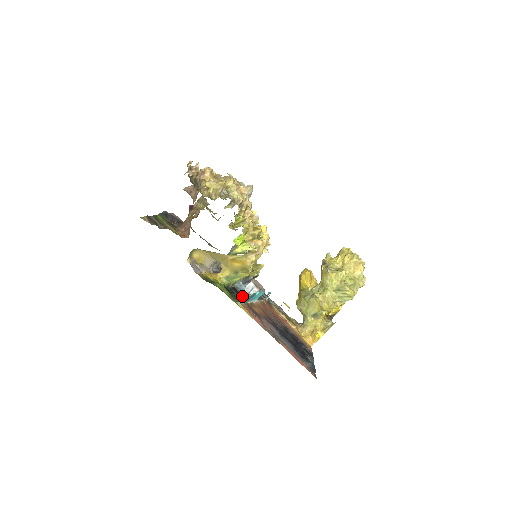
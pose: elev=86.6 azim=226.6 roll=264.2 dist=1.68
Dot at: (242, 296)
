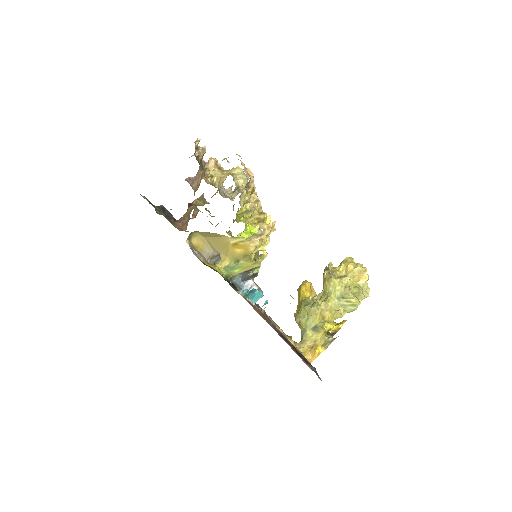
Dot at: occluded
